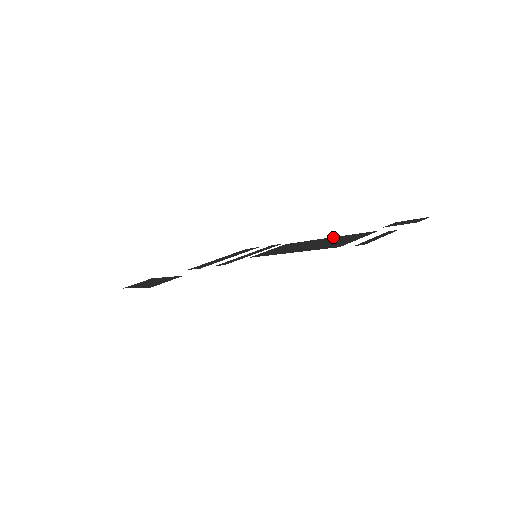
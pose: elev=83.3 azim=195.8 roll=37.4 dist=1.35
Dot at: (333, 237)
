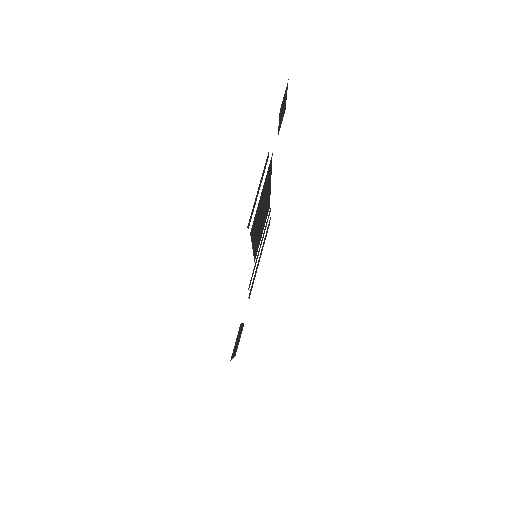
Dot at: (270, 183)
